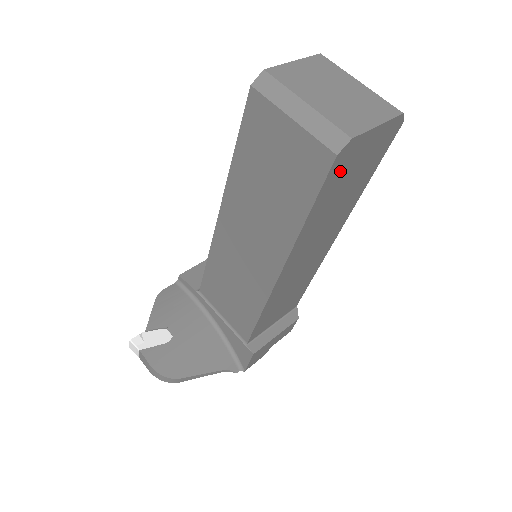
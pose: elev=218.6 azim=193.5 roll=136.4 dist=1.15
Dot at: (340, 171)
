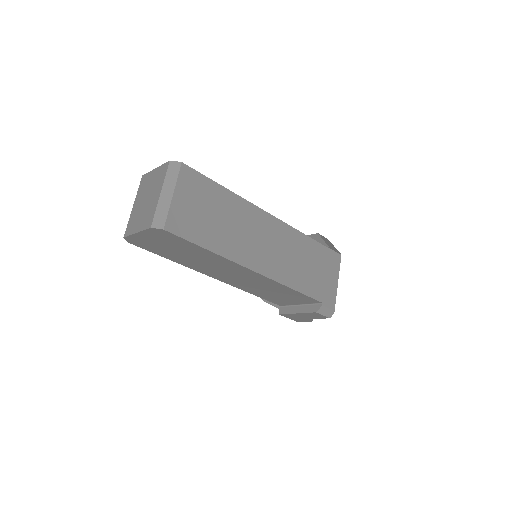
Dot at: (150, 246)
